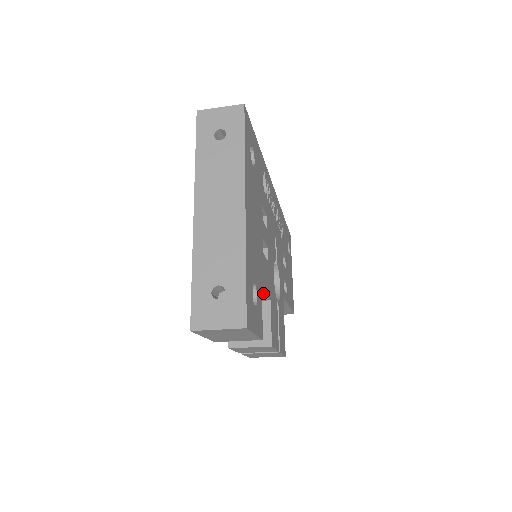
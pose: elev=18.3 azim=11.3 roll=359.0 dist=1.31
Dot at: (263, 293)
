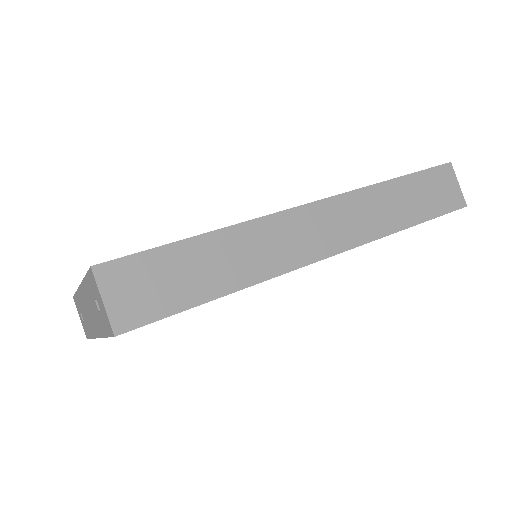
Dot at: occluded
